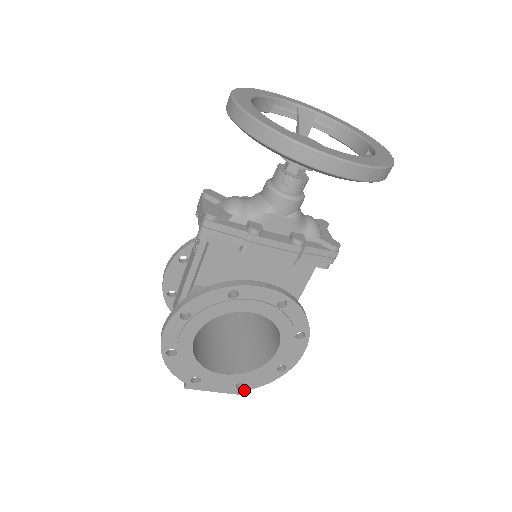
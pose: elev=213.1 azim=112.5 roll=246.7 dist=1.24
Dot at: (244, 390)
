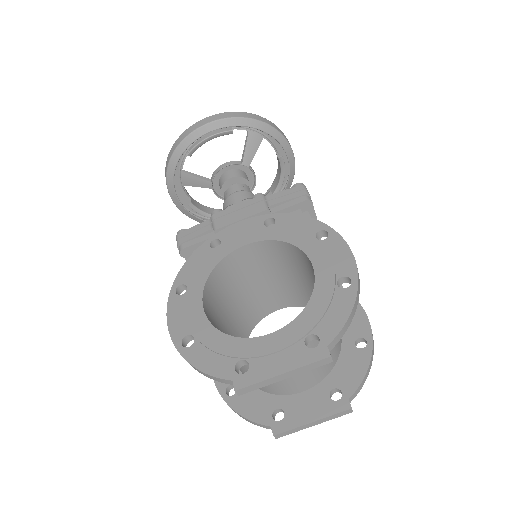
Dot at: (325, 346)
